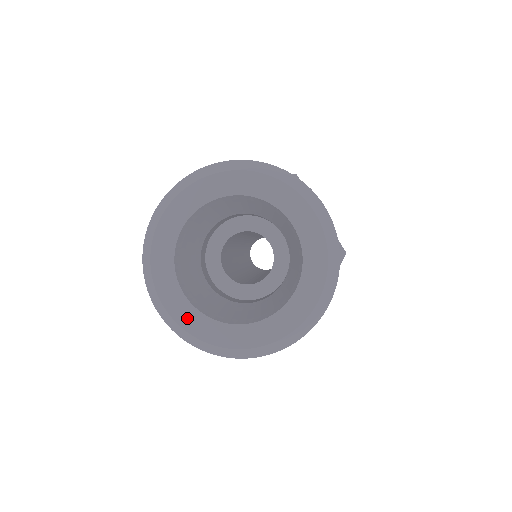
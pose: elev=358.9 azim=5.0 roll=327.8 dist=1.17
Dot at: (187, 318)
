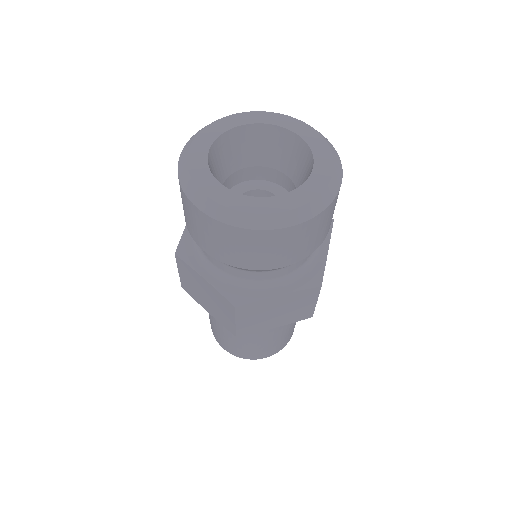
Dot at: (196, 158)
